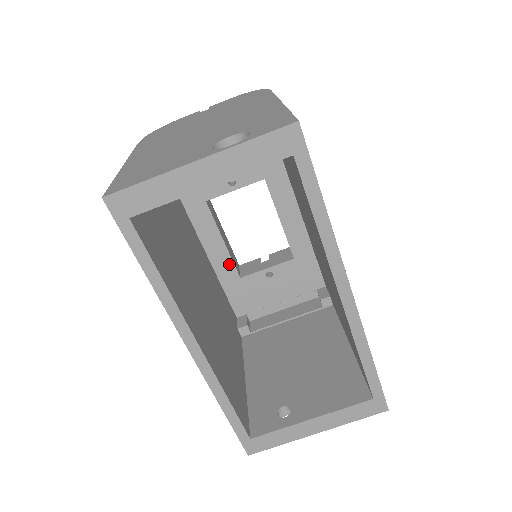
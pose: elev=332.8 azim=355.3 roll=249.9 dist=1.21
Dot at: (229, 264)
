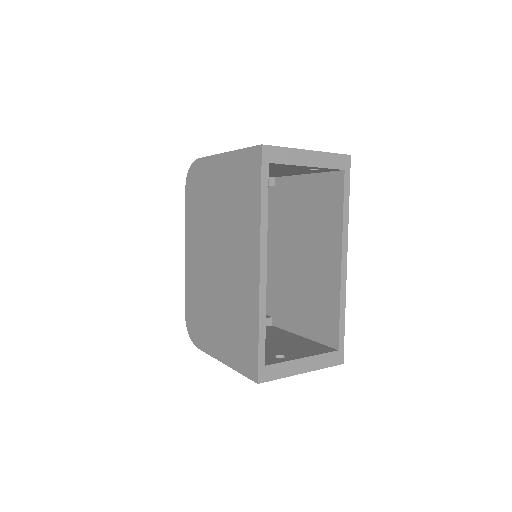
Dot at: occluded
